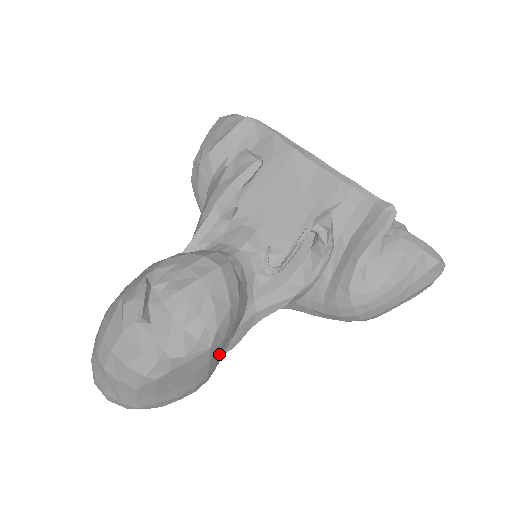
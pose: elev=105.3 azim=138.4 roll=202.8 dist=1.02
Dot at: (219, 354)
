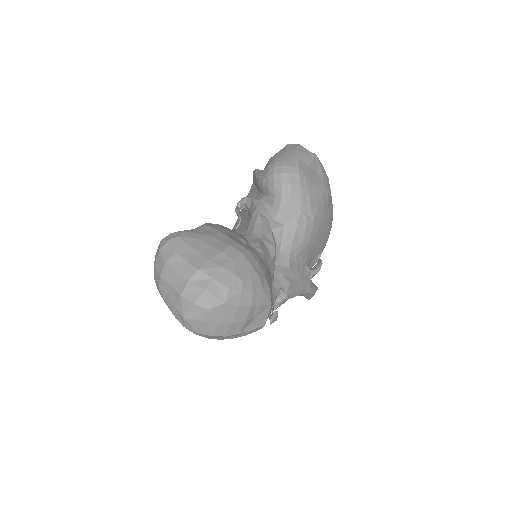
Dot at: (234, 237)
